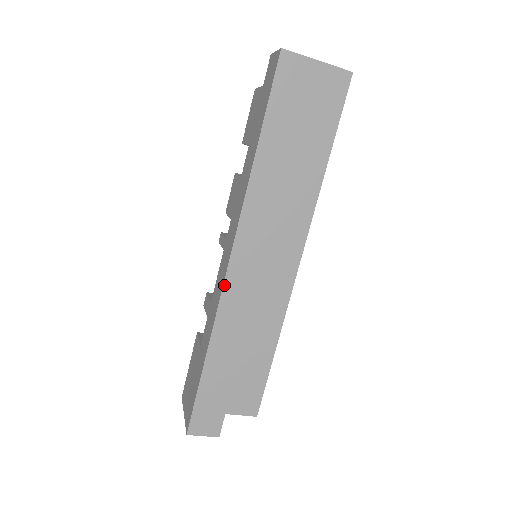
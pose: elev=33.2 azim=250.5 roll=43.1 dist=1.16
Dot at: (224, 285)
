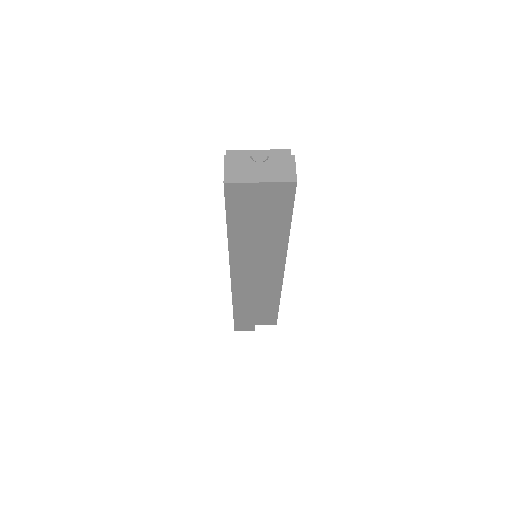
Dot at: (232, 287)
